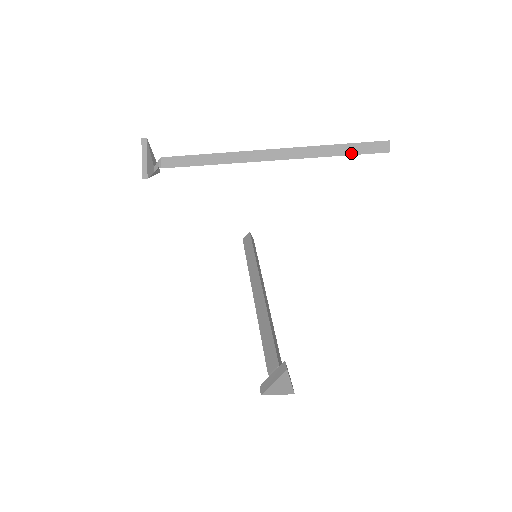
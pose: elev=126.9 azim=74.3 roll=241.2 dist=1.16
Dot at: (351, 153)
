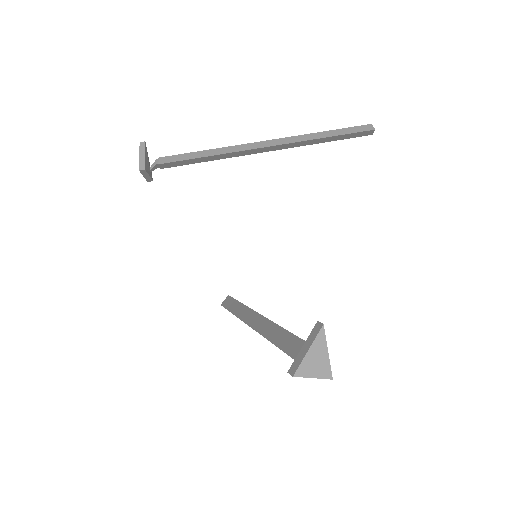
Dot at: (342, 134)
